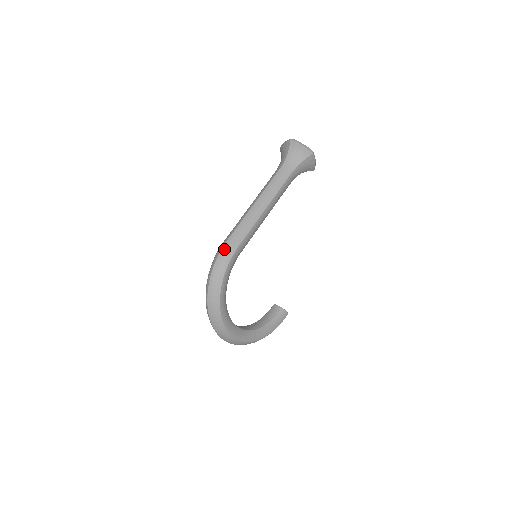
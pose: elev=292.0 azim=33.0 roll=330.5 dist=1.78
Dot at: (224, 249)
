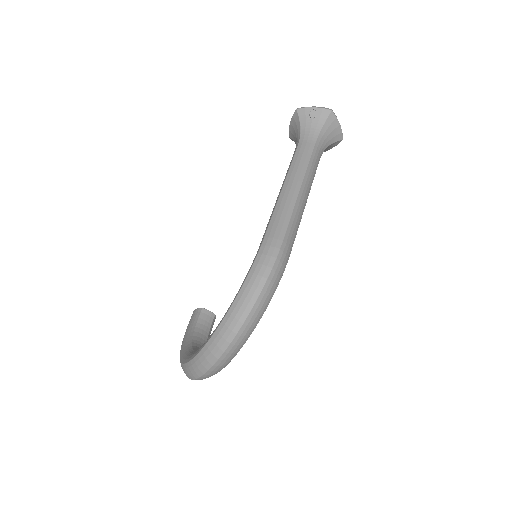
Dot at: (281, 256)
